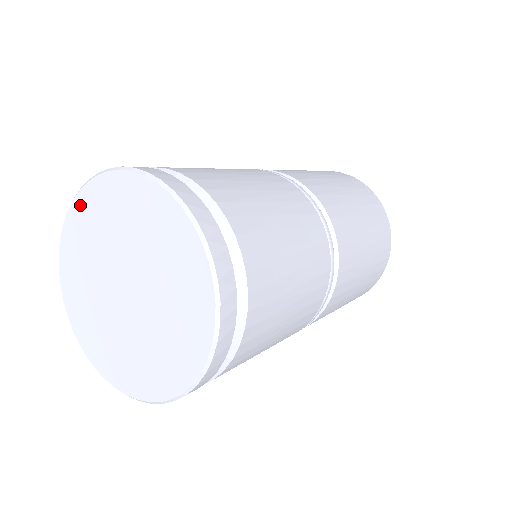
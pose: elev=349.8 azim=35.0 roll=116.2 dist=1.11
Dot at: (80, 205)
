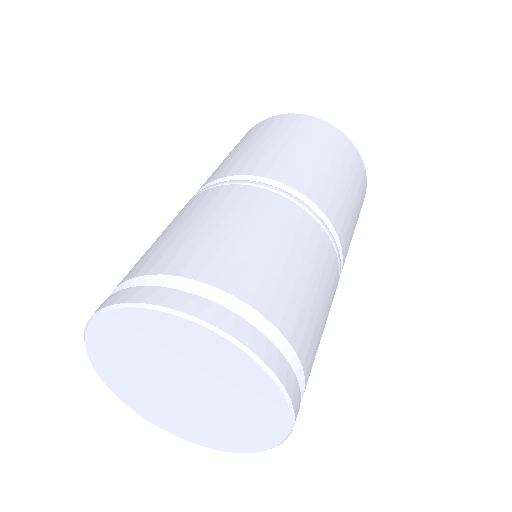
Dot at: (96, 336)
